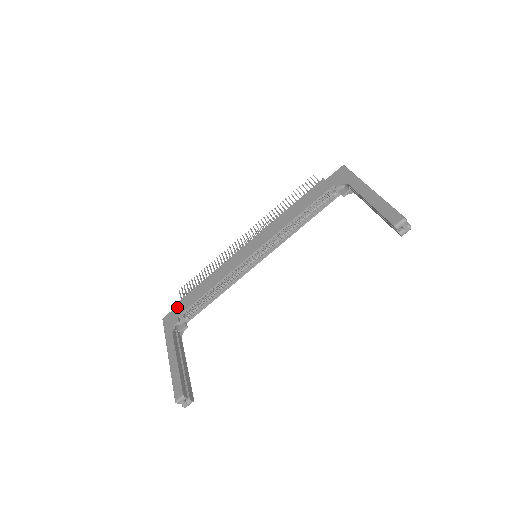
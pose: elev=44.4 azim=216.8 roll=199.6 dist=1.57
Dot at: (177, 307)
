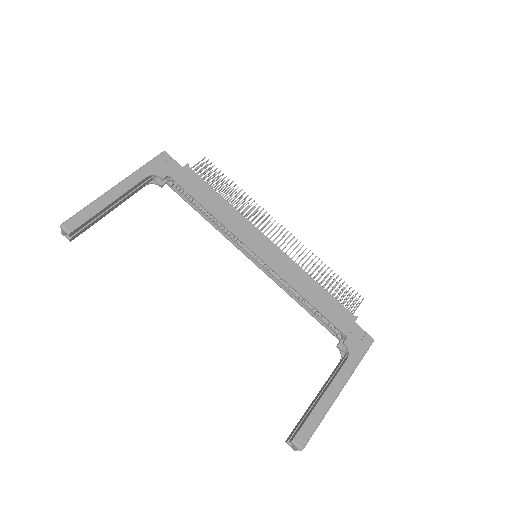
Dot at: (181, 168)
